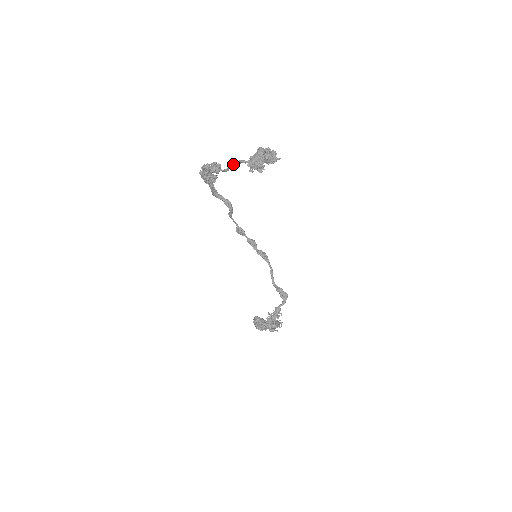
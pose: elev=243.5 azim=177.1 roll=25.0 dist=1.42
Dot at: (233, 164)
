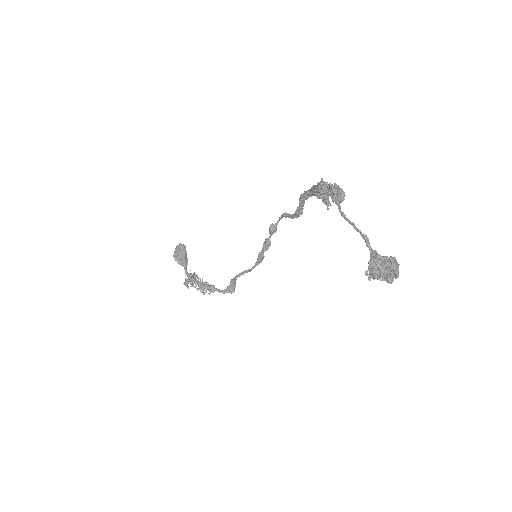
Dot at: occluded
